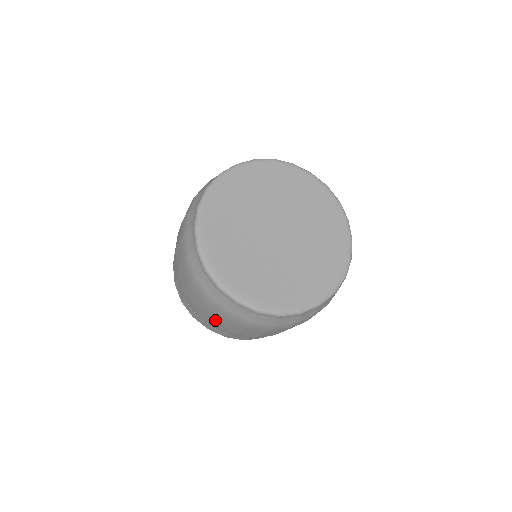
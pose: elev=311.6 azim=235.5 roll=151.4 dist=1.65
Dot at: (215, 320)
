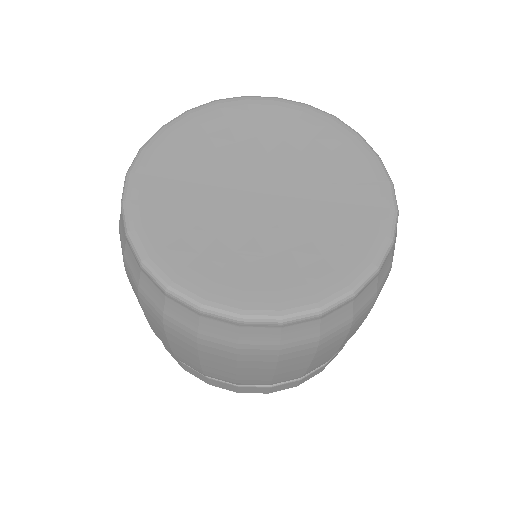
Dot at: occluded
